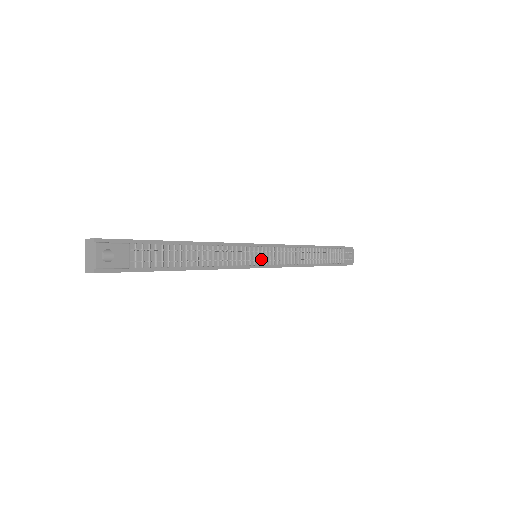
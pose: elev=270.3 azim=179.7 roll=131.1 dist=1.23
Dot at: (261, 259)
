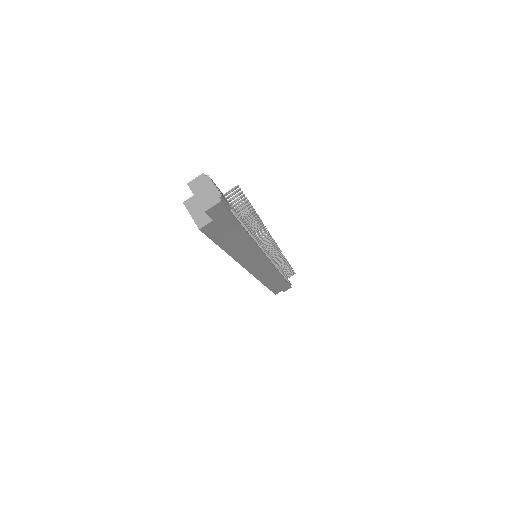
Dot at: occluded
